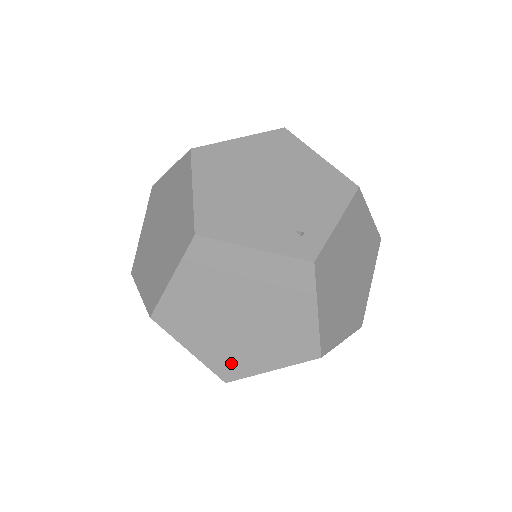
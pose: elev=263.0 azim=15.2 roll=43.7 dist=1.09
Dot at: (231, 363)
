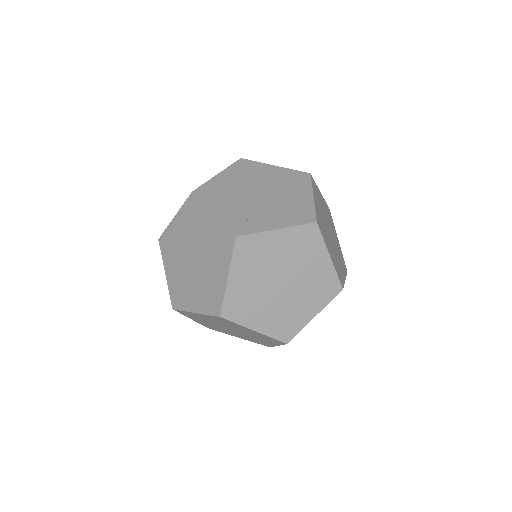
Dot at: (179, 294)
